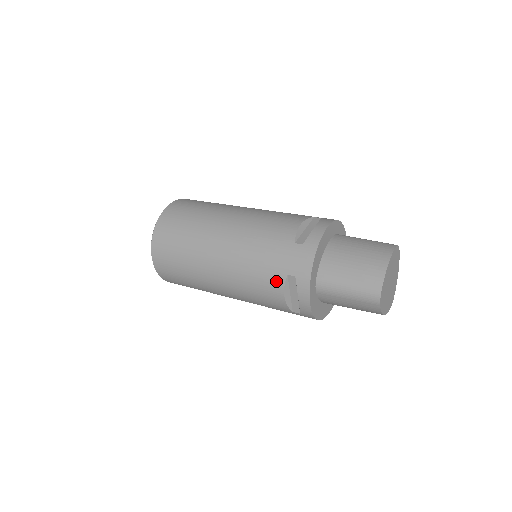
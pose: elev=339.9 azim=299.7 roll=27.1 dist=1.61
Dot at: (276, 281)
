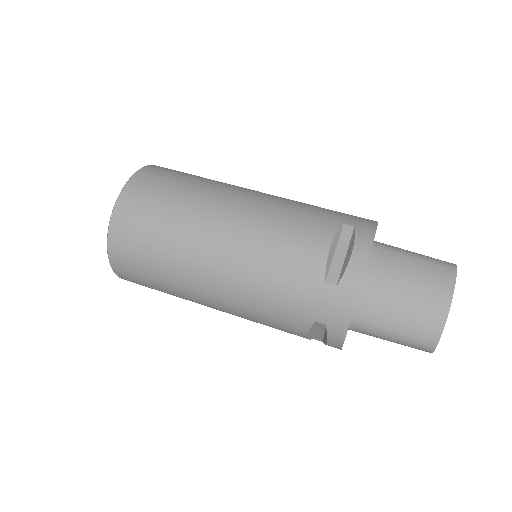
Dot at: (298, 324)
